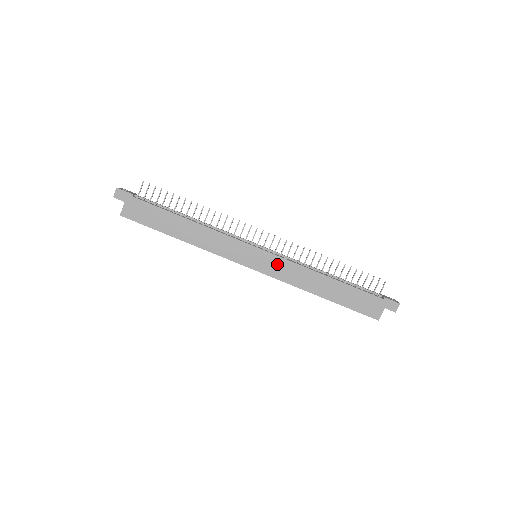
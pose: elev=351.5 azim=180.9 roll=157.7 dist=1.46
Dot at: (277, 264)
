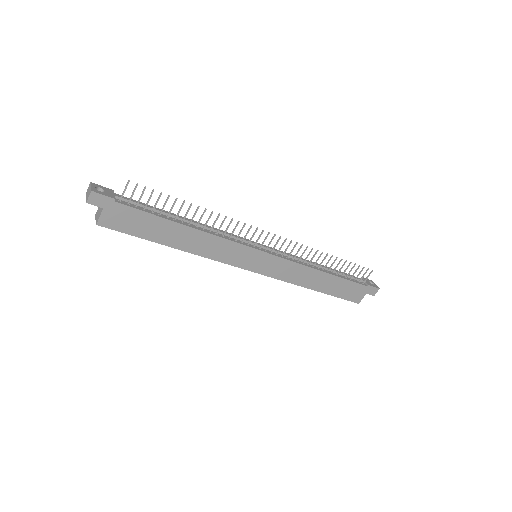
Dot at: (279, 265)
